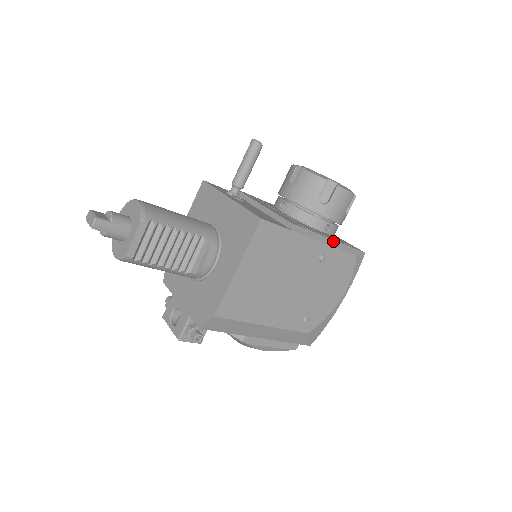
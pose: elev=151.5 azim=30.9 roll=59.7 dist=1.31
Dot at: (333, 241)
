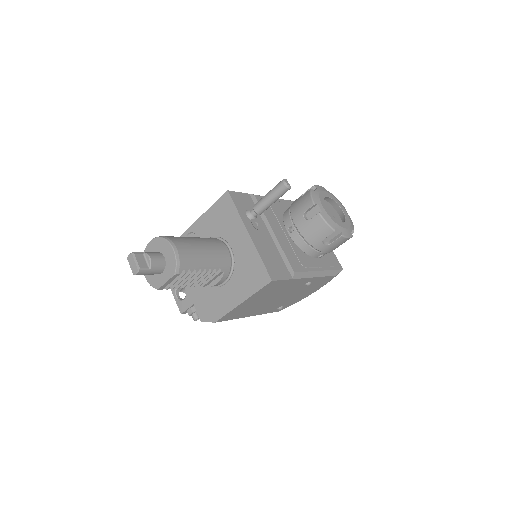
Dot at: (321, 272)
